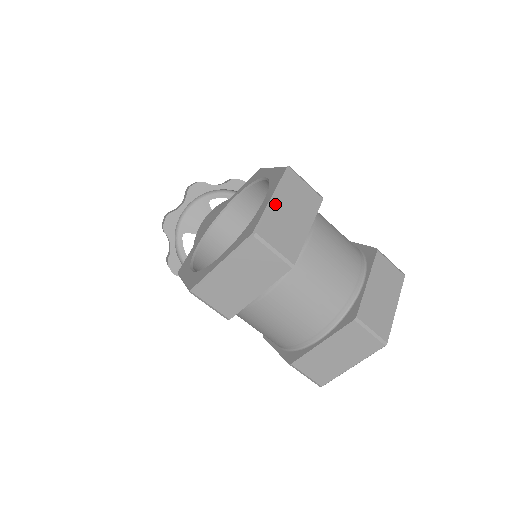
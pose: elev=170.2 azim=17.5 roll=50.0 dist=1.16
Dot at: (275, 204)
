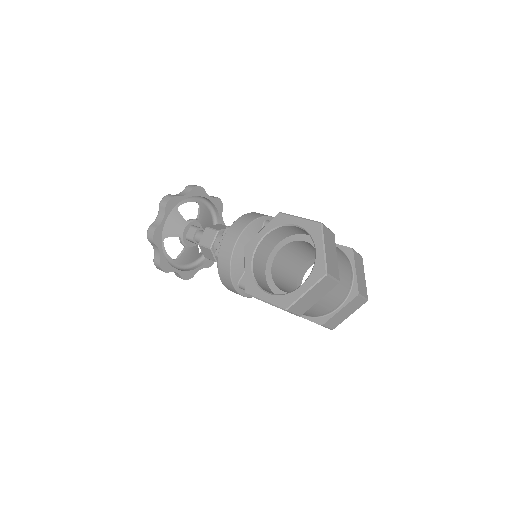
Dot at: (326, 251)
